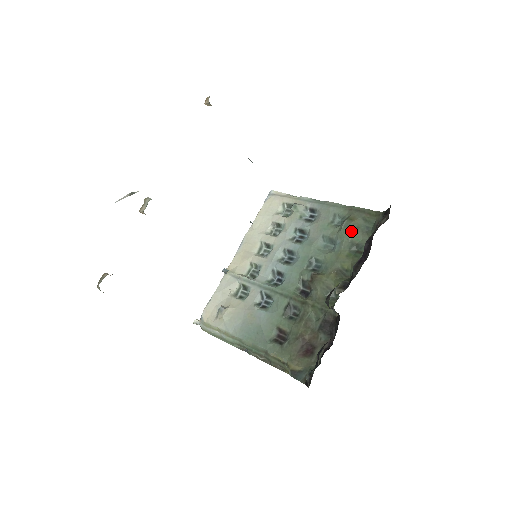
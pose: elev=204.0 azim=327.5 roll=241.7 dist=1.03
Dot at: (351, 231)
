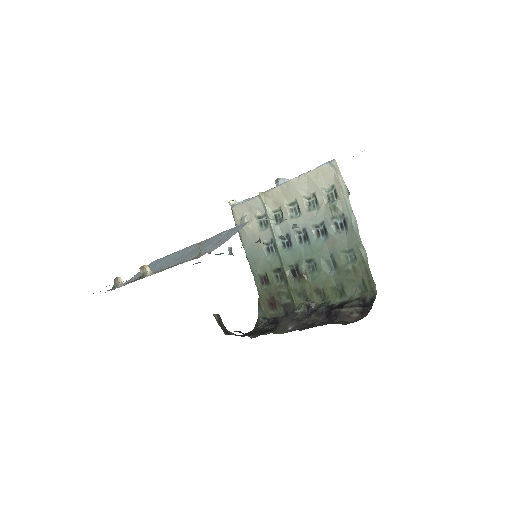
Dot at: (347, 278)
